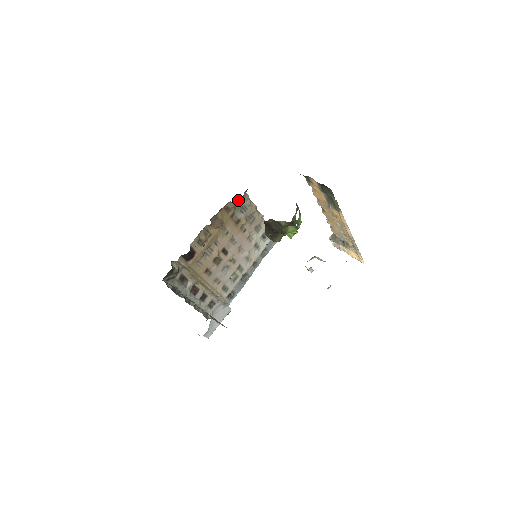
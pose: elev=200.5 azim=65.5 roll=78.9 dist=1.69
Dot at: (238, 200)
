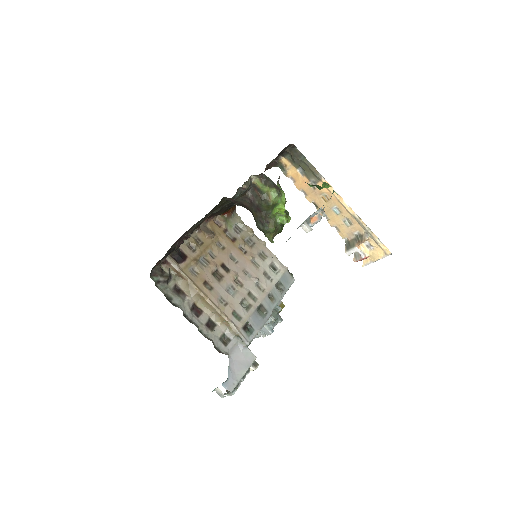
Dot at: (228, 217)
